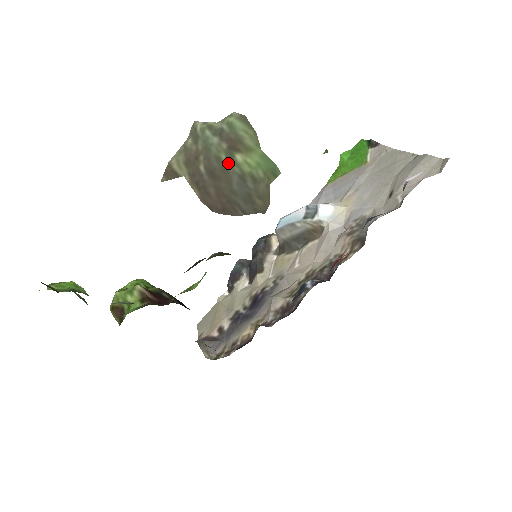
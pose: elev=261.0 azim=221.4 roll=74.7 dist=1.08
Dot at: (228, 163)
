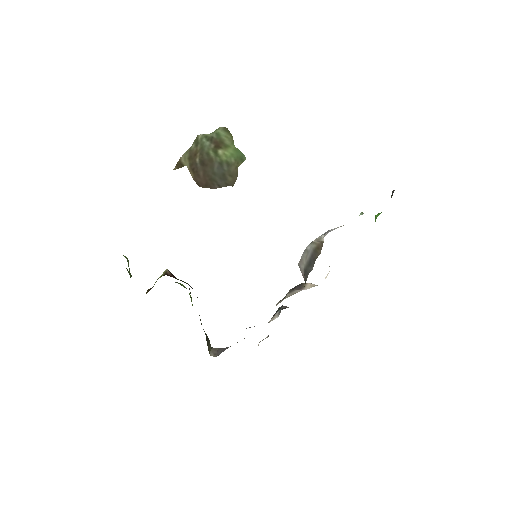
Dot at: (213, 156)
